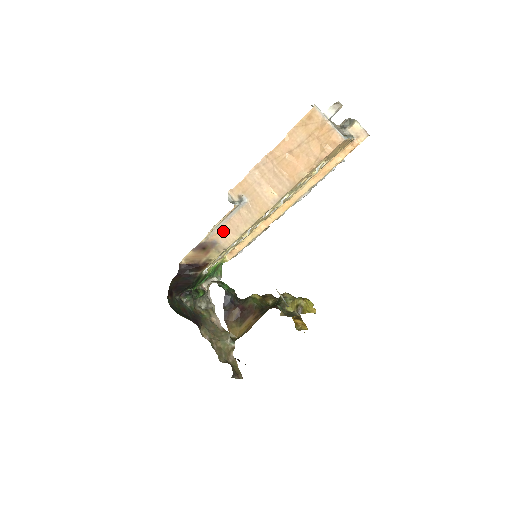
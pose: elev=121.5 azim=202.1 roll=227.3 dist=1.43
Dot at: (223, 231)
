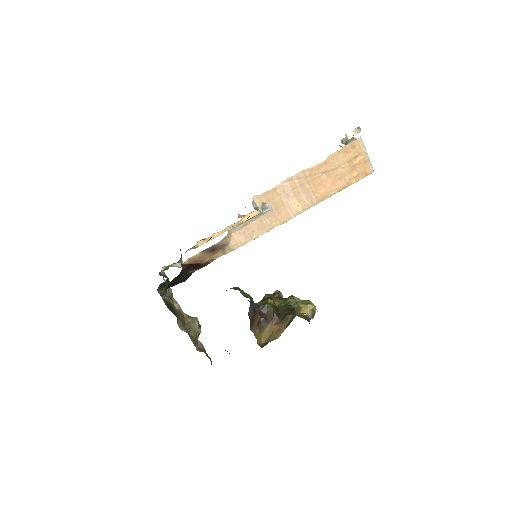
Dot at: (236, 234)
